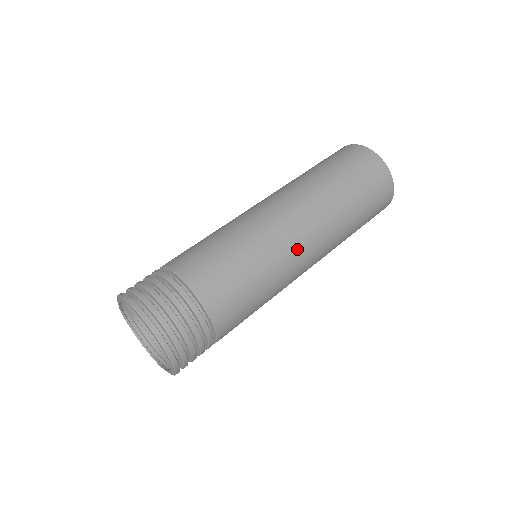
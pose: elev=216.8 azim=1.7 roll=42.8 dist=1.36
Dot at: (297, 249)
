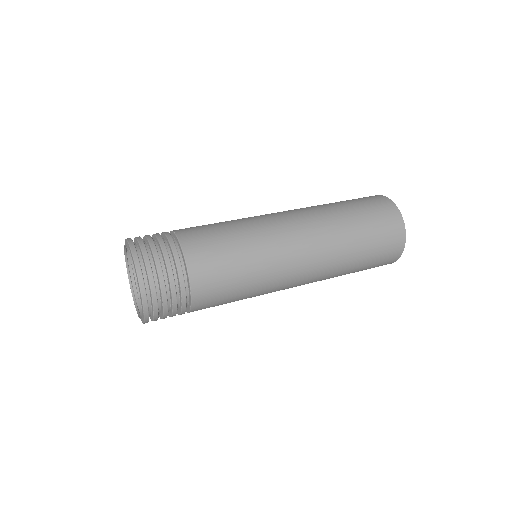
Dot at: (290, 262)
